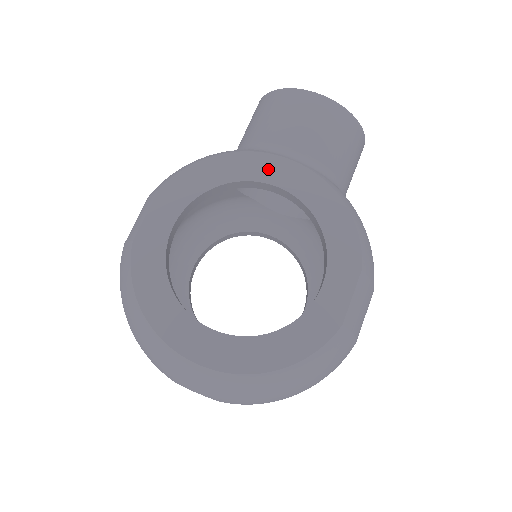
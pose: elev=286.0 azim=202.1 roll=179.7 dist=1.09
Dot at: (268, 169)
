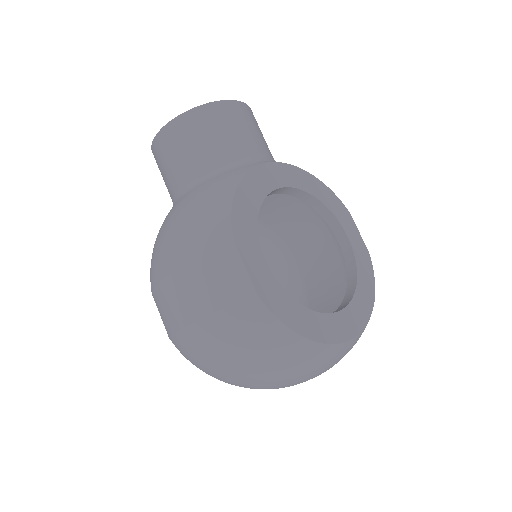
Dot at: (271, 177)
